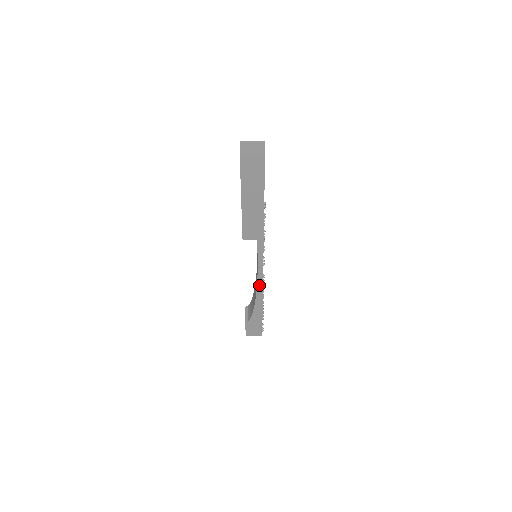
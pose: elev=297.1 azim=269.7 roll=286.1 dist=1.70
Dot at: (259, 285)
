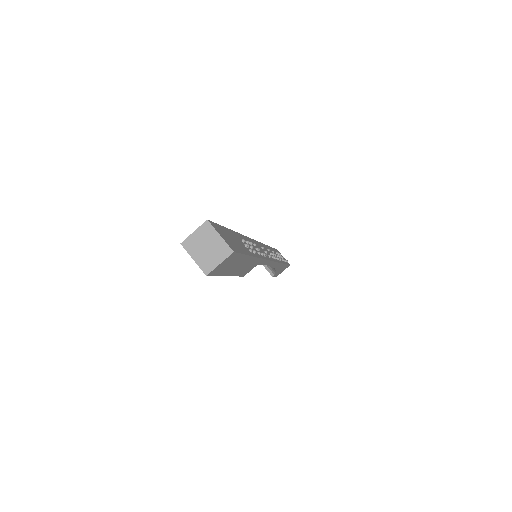
Dot at: (274, 265)
